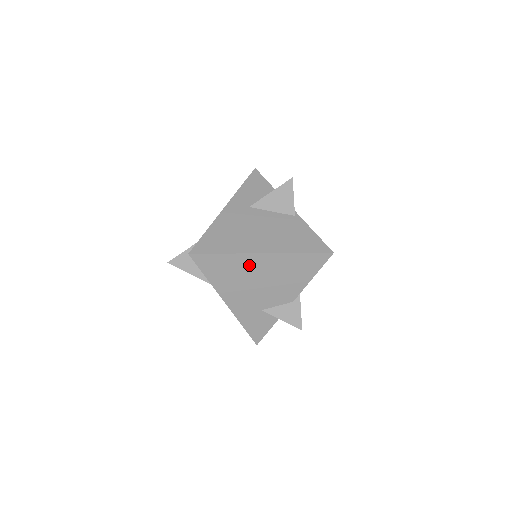
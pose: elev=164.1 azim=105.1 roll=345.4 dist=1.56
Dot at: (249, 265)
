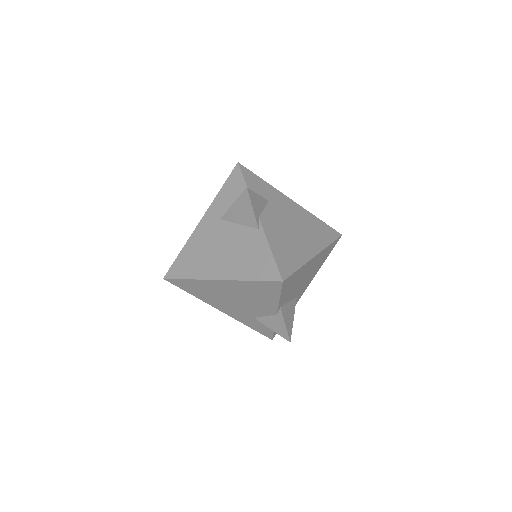
Dot at: (215, 287)
